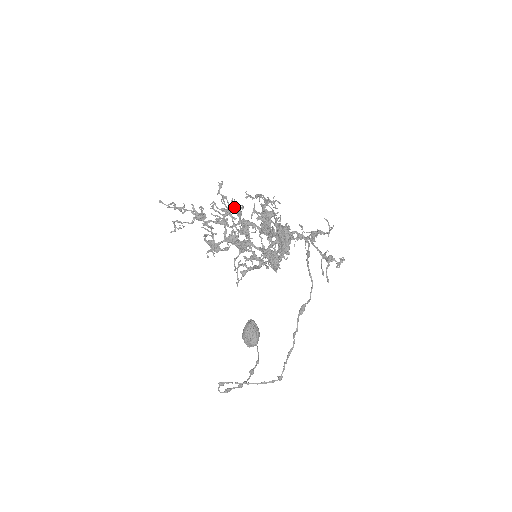
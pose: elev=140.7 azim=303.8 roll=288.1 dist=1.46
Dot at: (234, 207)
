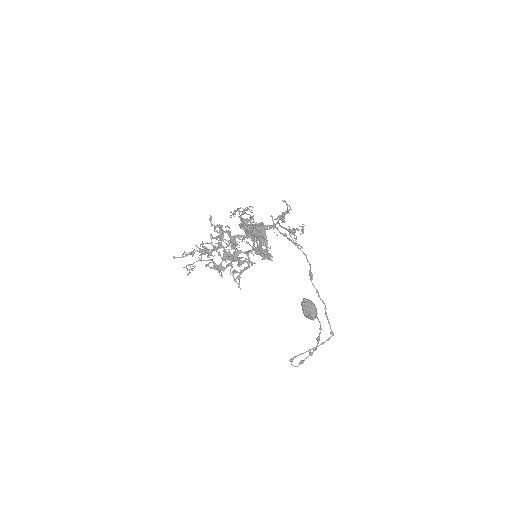
Dot at: (223, 230)
